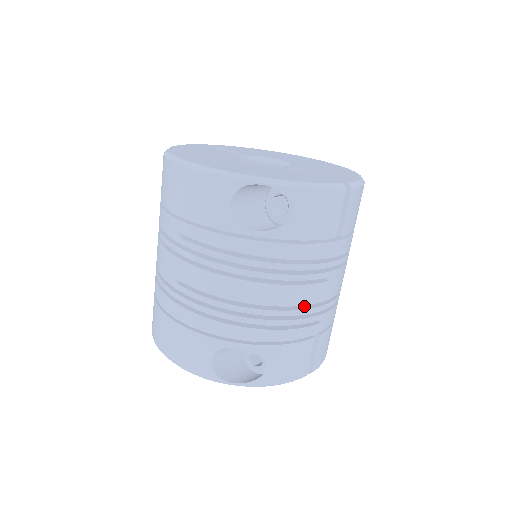
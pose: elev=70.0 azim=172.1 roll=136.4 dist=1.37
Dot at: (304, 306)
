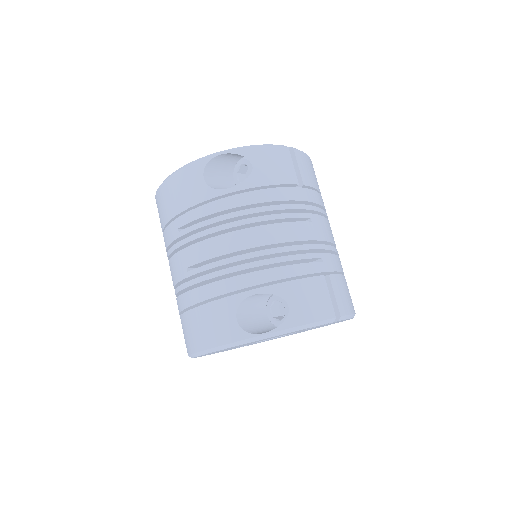
Dot at: (299, 246)
